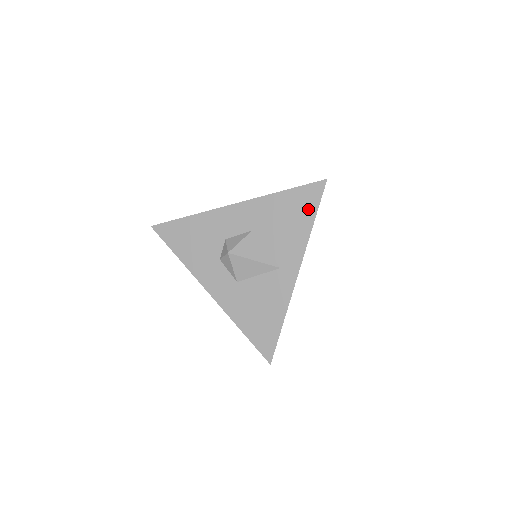
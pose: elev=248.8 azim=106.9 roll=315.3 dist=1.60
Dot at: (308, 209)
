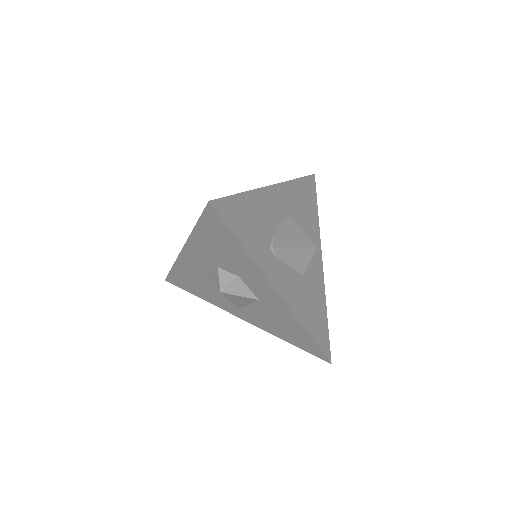
Dot at: (298, 343)
